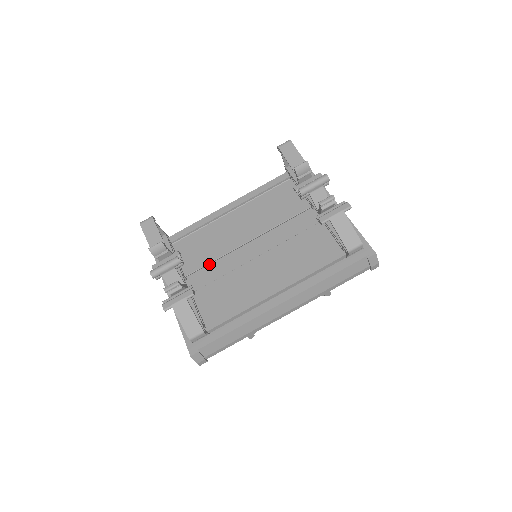
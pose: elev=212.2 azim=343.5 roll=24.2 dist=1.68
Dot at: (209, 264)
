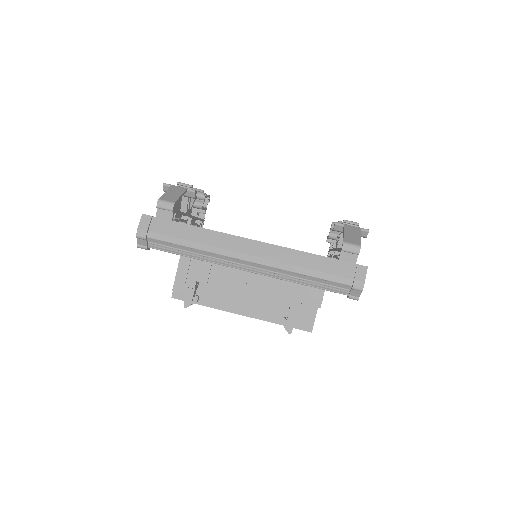
Dot at: occluded
